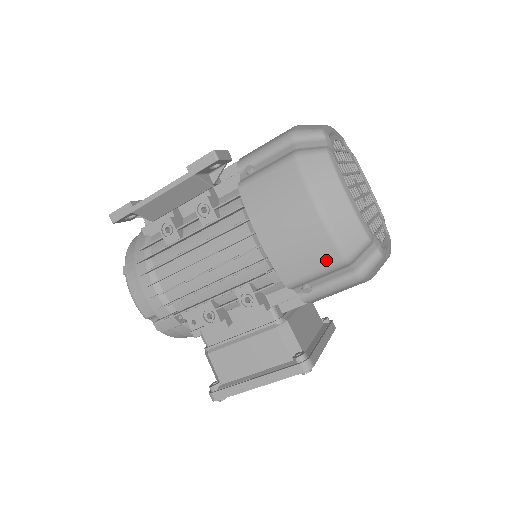
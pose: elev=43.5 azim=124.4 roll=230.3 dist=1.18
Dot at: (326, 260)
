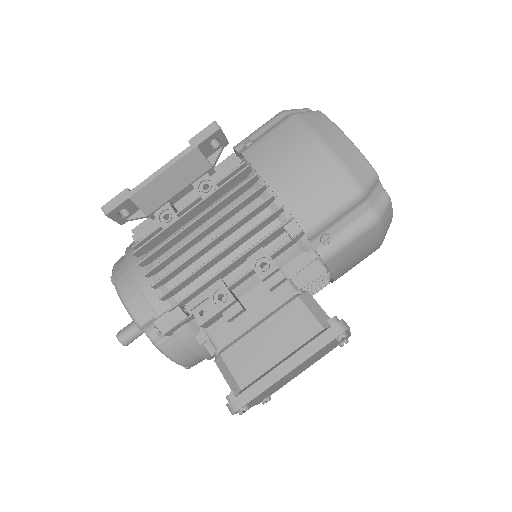
Dot at: (342, 194)
